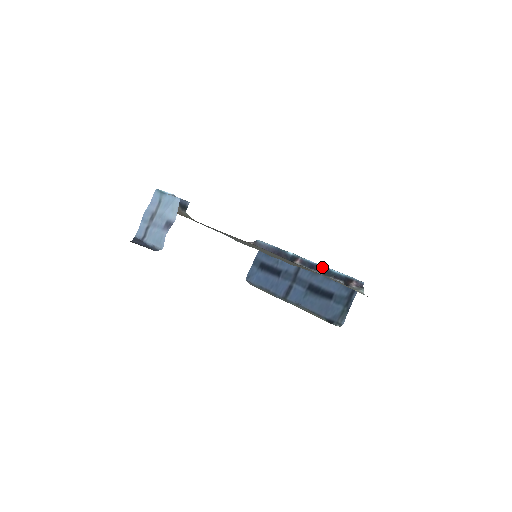
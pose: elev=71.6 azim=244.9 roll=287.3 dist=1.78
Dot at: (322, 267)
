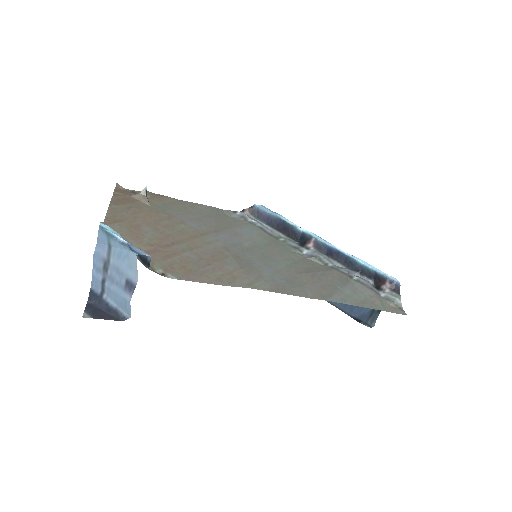
Dot at: (344, 255)
